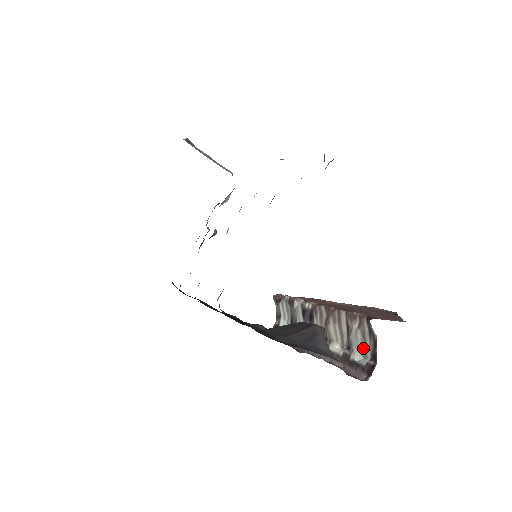
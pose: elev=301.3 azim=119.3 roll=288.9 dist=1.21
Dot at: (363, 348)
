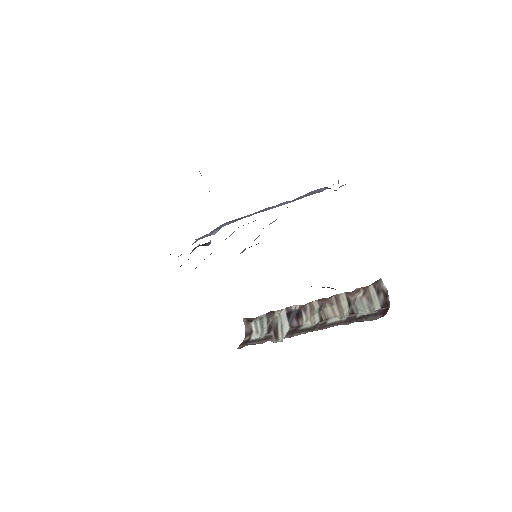
Dot at: (370, 307)
